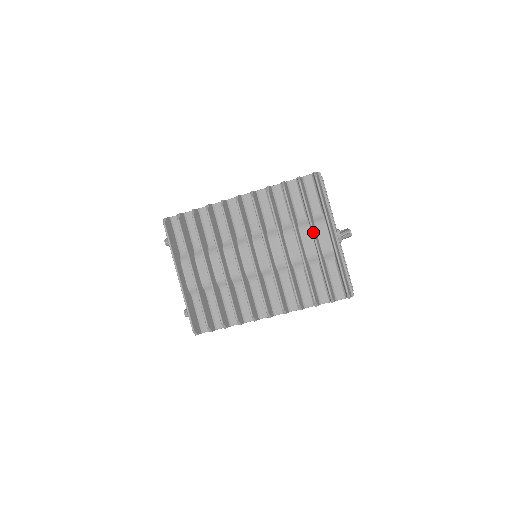
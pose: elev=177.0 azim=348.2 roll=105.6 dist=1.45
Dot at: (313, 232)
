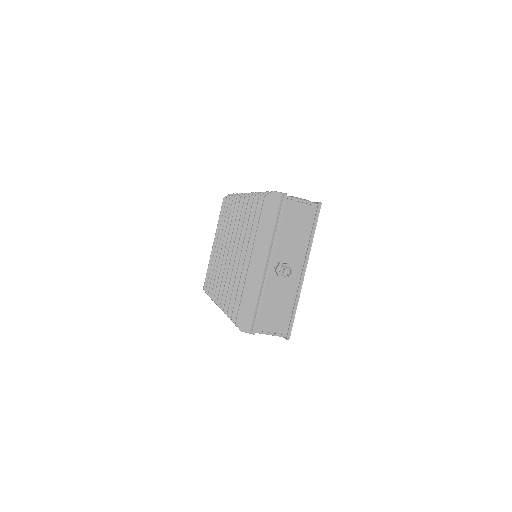
Dot at: (247, 250)
